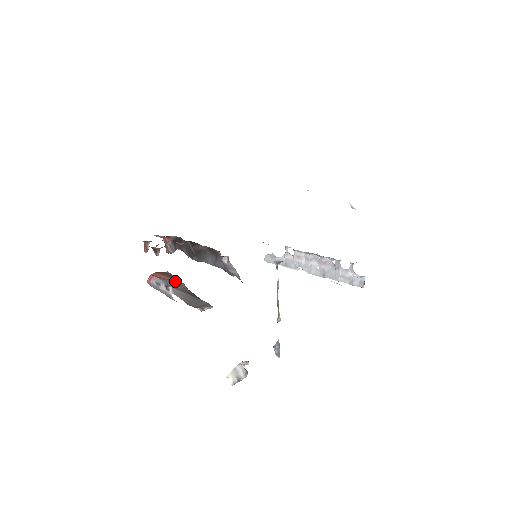
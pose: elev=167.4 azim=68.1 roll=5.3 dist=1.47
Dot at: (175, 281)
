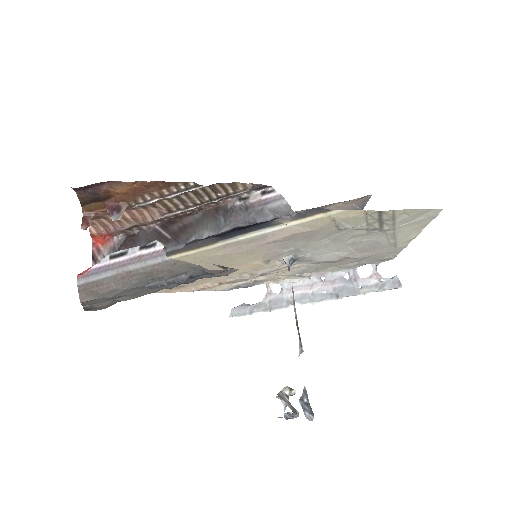
Dot at: occluded
